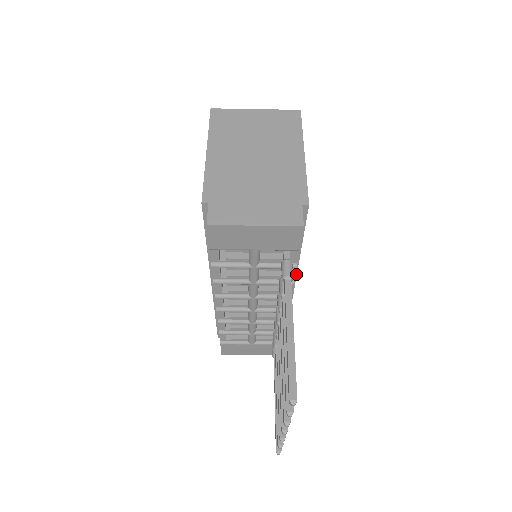
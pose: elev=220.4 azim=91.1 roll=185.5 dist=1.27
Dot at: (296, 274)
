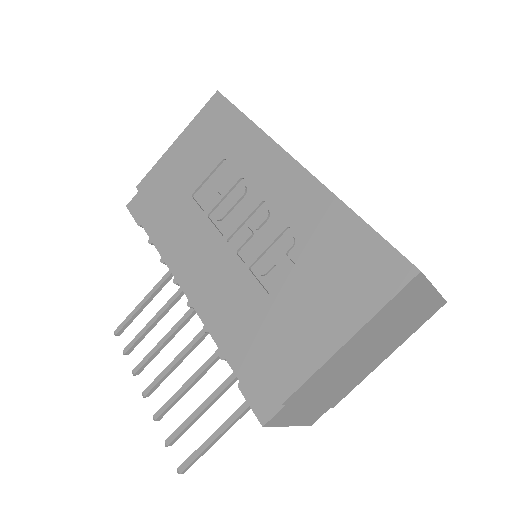
Dot at: occluded
